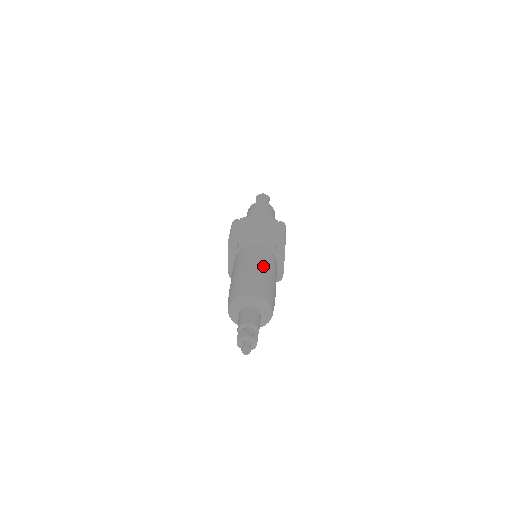
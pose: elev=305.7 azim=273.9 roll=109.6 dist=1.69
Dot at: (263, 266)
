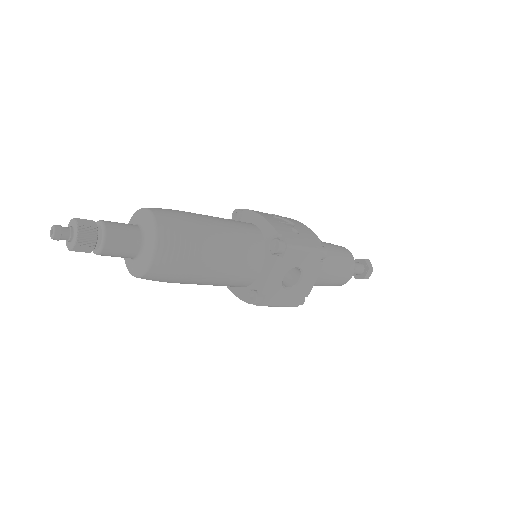
Dot at: (221, 227)
